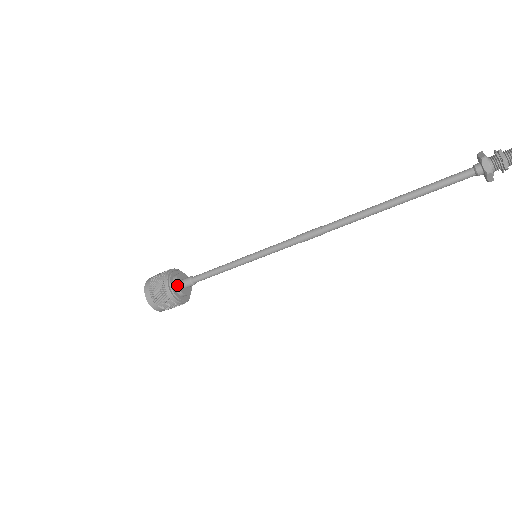
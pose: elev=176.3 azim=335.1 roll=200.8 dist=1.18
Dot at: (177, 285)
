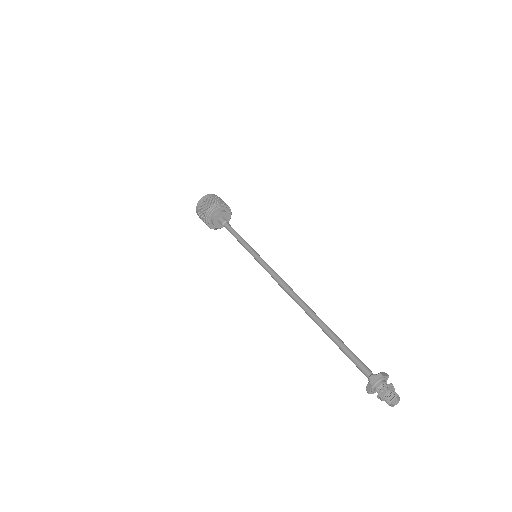
Dot at: (213, 221)
